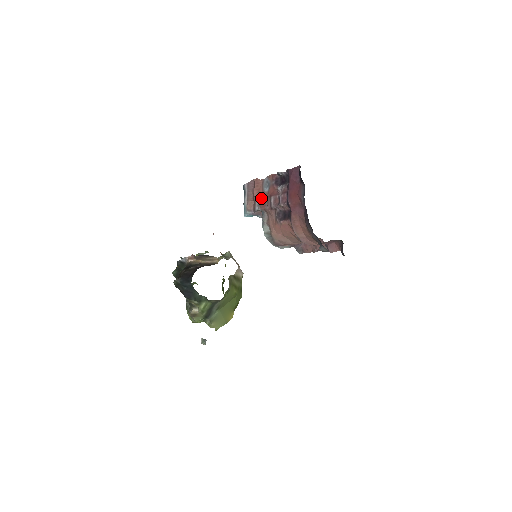
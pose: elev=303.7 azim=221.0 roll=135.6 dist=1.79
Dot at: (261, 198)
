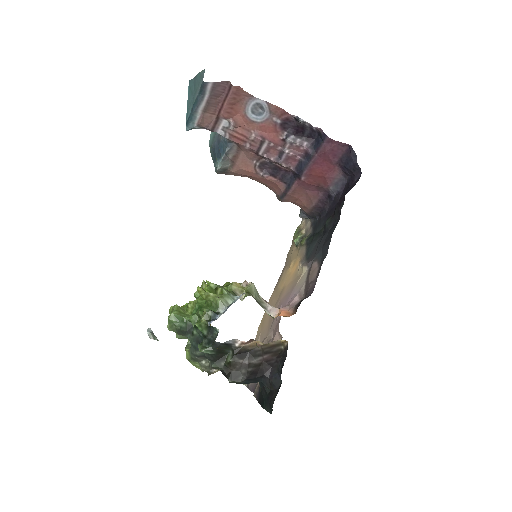
Dot at: (237, 123)
